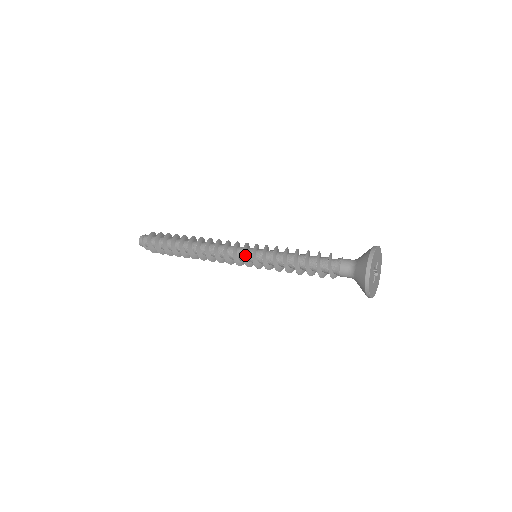
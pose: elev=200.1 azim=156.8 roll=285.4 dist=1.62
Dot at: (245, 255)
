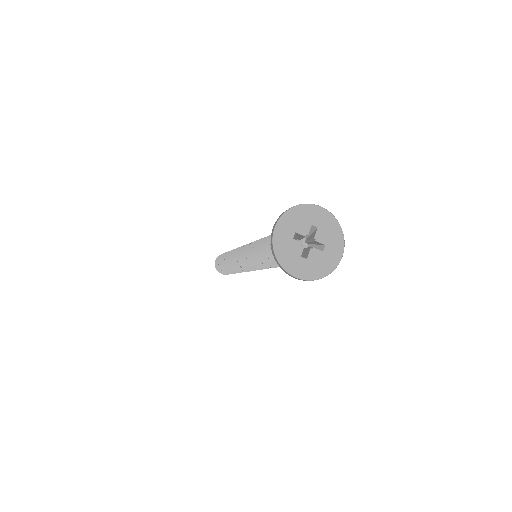
Dot at: occluded
